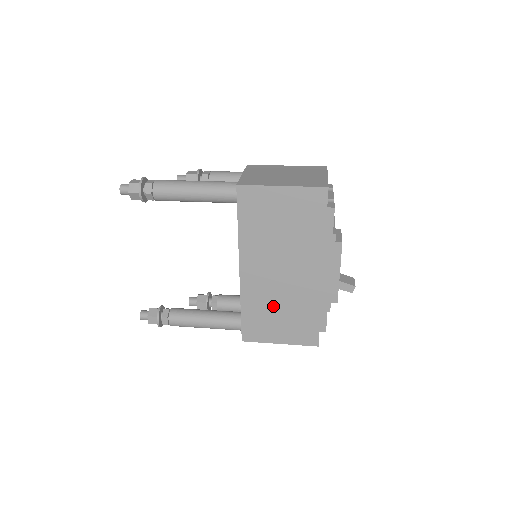
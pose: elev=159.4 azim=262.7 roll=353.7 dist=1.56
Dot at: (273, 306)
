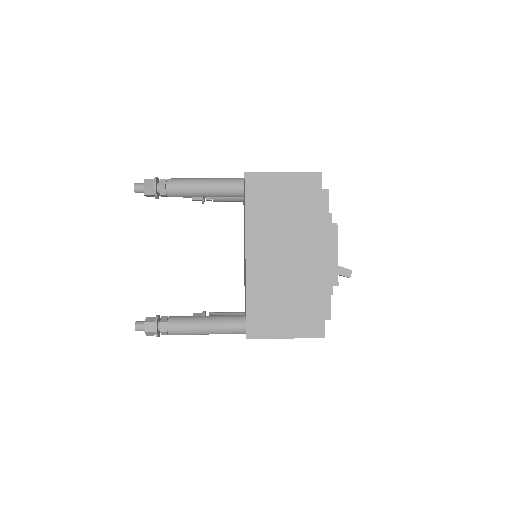
Dot at: (278, 293)
